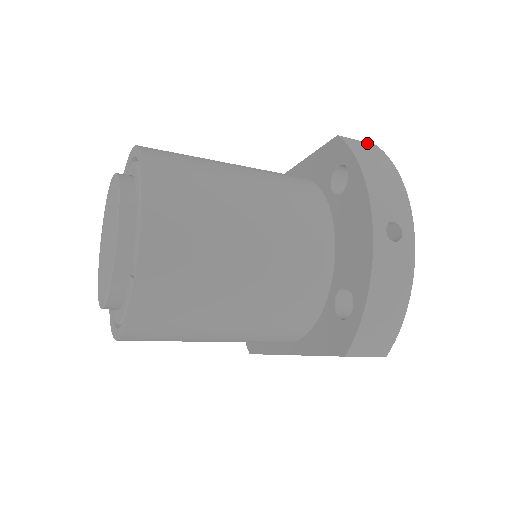
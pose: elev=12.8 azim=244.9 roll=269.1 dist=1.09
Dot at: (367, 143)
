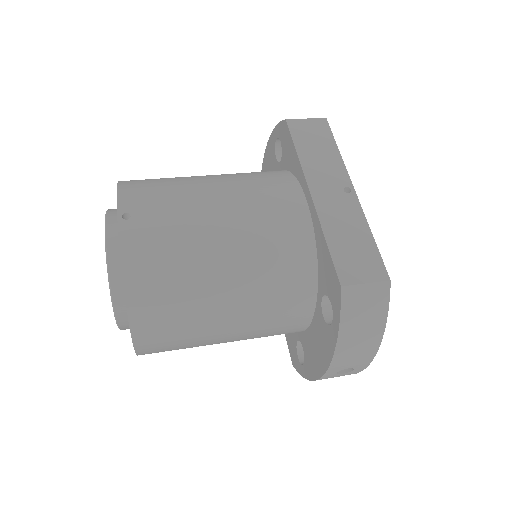
Dot at: (378, 286)
